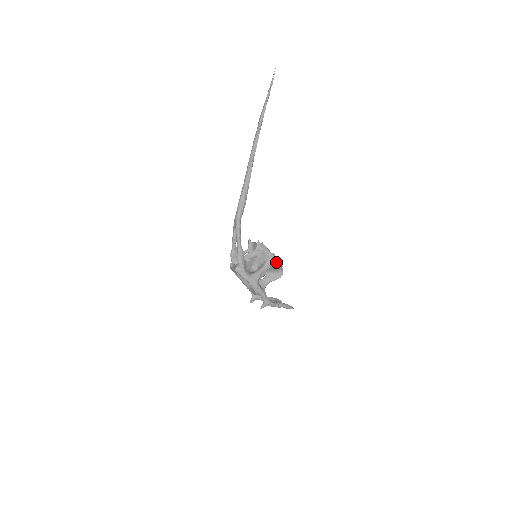
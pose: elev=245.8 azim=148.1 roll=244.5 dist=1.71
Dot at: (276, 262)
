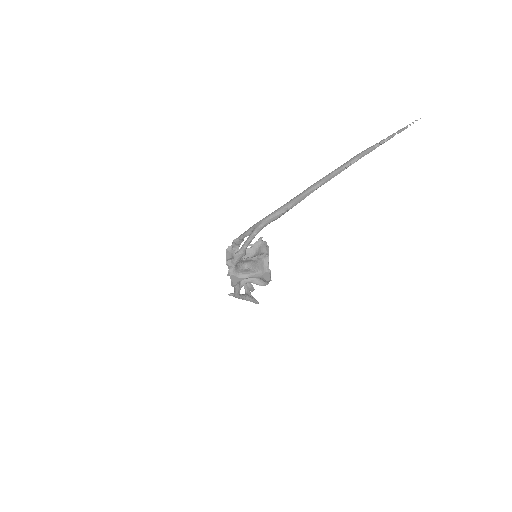
Dot at: (267, 278)
